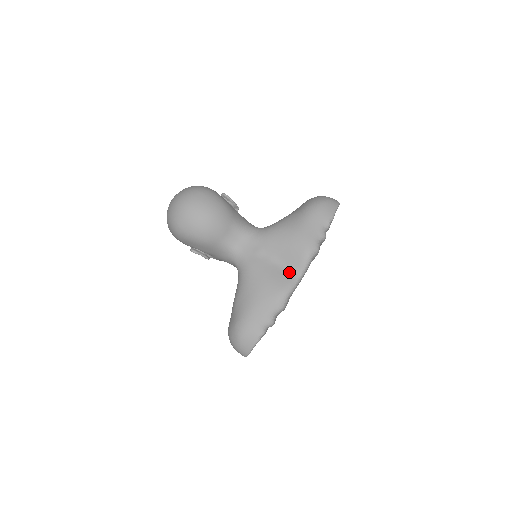
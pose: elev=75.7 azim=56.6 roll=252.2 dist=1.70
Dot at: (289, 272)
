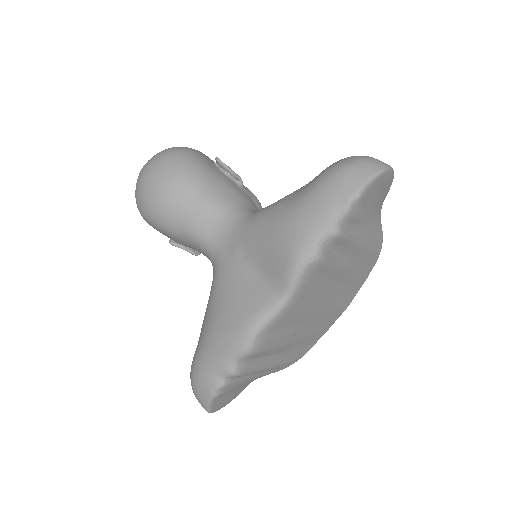
Dot at: (267, 290)
